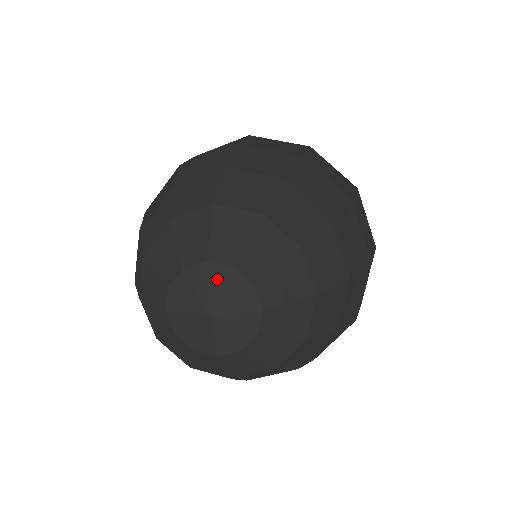
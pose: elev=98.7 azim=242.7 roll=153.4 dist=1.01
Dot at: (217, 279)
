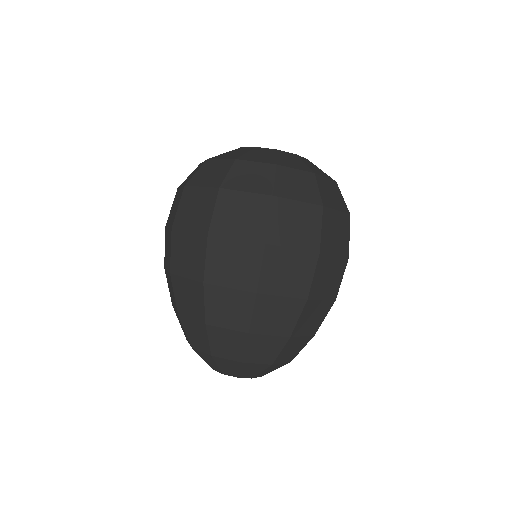
Dot at: occluded
